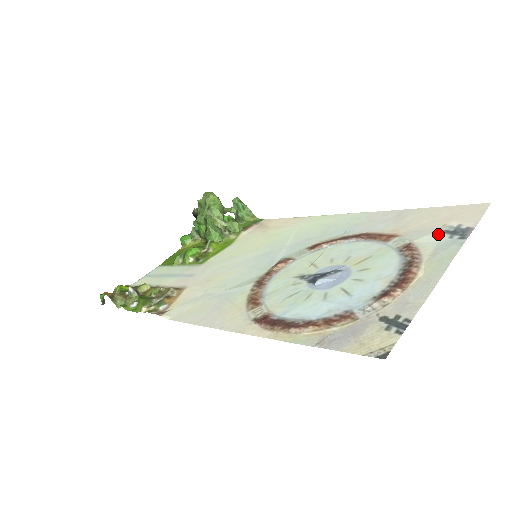
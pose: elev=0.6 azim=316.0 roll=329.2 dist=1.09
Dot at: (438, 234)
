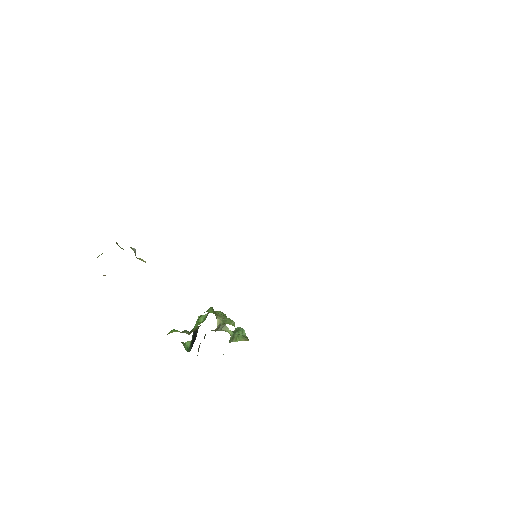
Dot at: occluded
